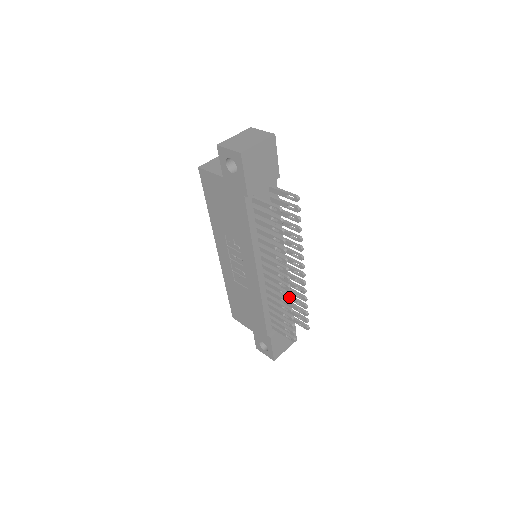
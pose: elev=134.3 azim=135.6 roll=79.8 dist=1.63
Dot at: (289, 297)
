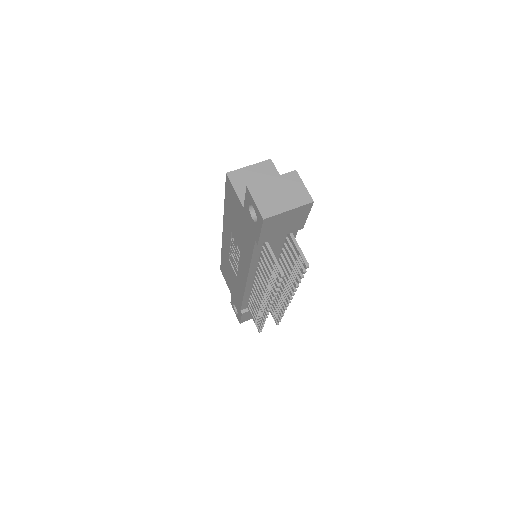
Dot at: (266, 314)
